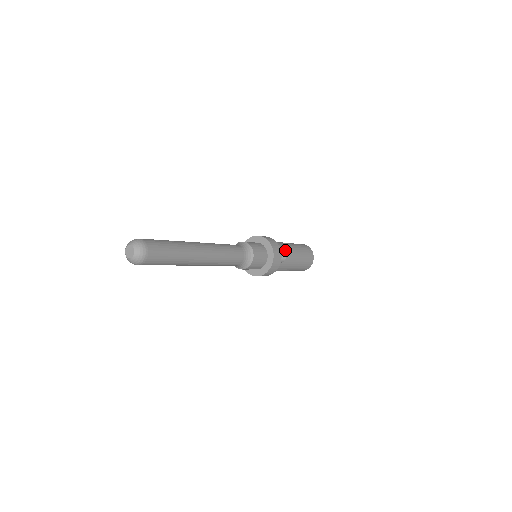
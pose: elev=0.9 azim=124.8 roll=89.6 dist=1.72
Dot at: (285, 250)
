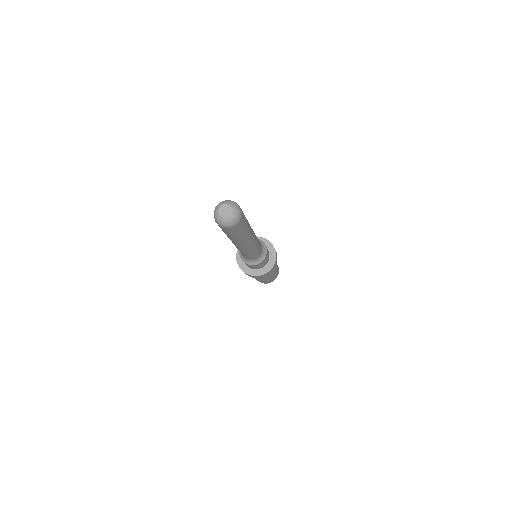
Dot at: occluded
